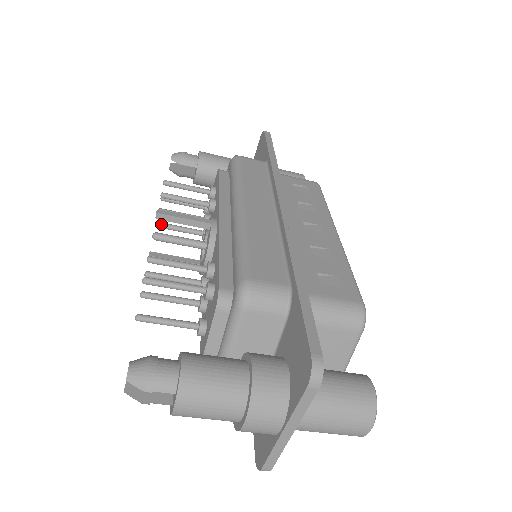
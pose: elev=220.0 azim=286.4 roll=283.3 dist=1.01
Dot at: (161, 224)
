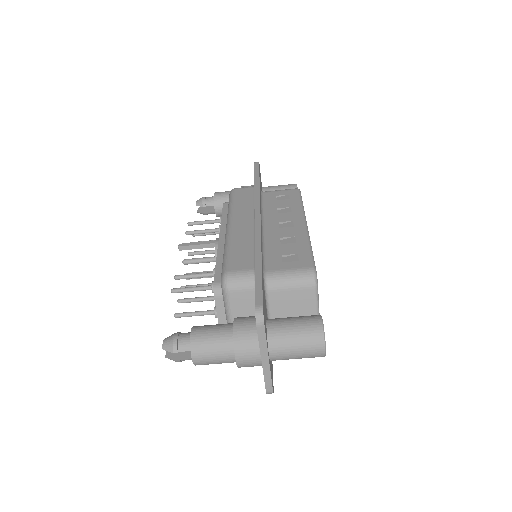
Dot at: (191, 253)
